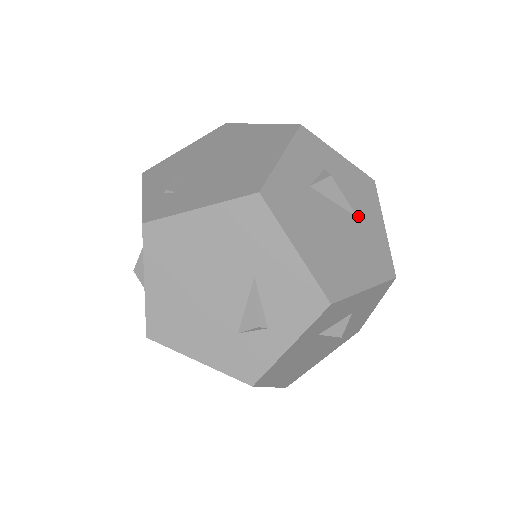
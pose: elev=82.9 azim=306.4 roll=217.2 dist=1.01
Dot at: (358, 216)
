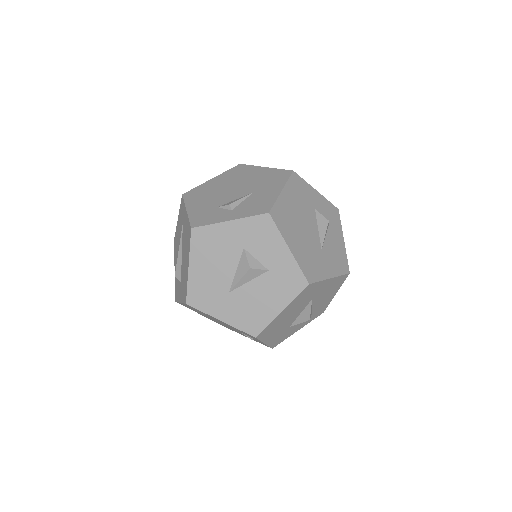
Dot at: (323, 250)
